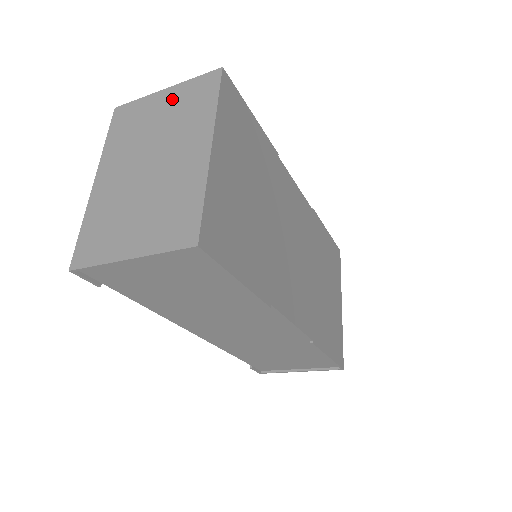
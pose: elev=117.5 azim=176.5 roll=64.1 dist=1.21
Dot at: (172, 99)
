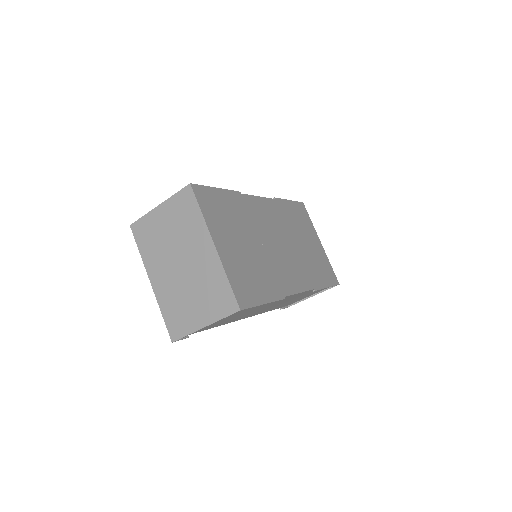
Dot at: (168, 213)
